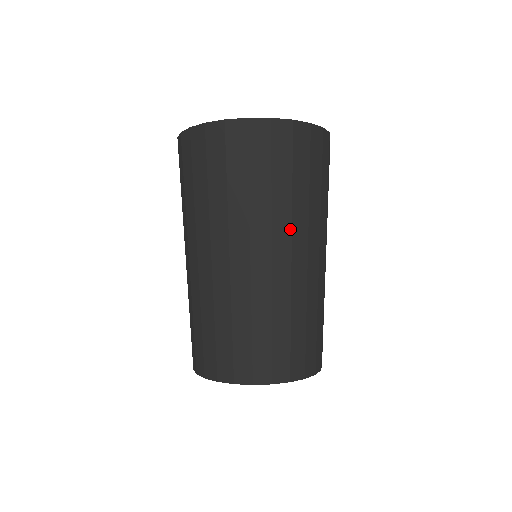
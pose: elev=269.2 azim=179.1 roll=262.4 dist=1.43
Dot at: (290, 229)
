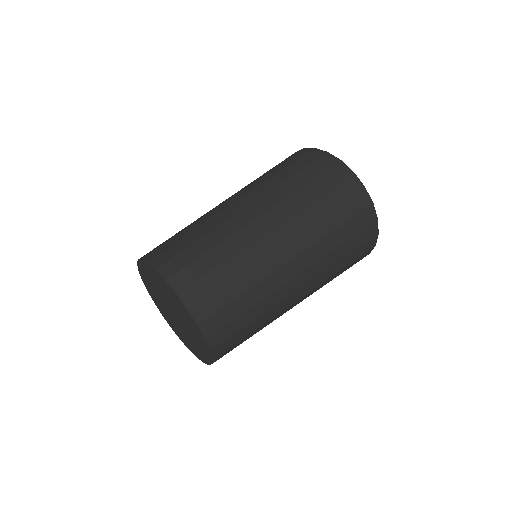
Dot at: (317, 275)
